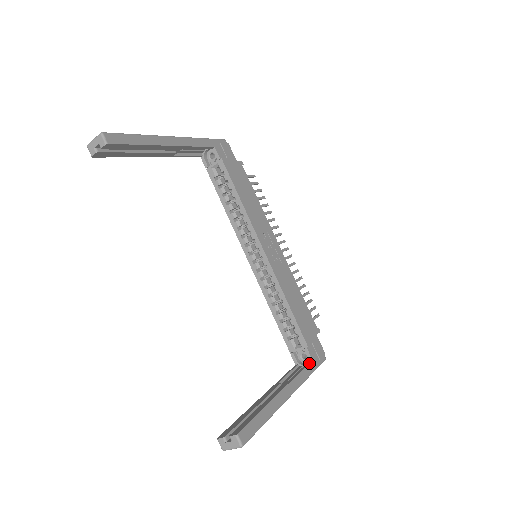
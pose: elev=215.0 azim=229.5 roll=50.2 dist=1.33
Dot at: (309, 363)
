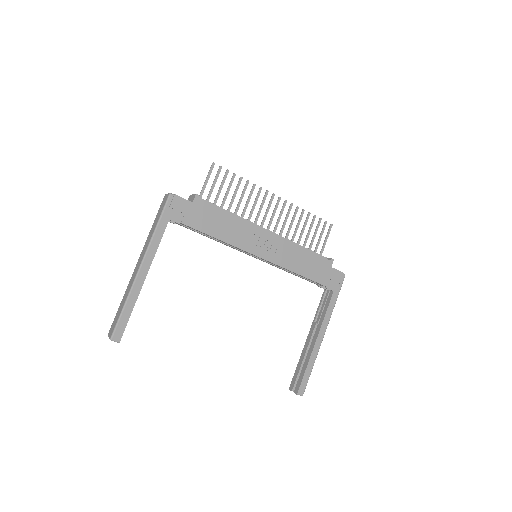
Dot at: (331, 297)
